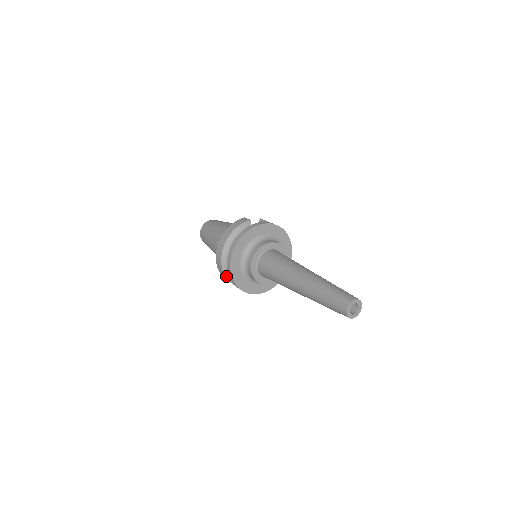
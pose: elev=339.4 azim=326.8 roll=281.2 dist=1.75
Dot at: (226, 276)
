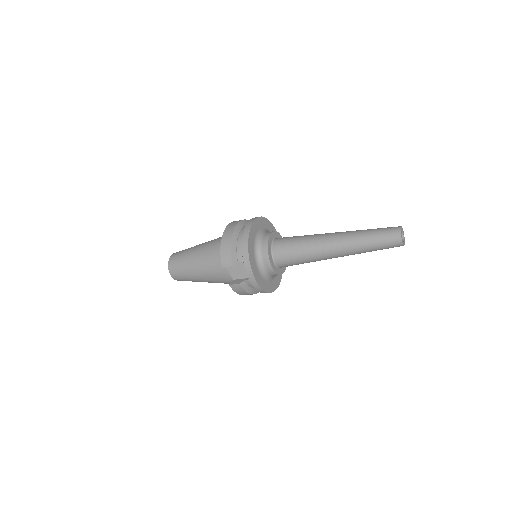
Dot at: (232, 241)
